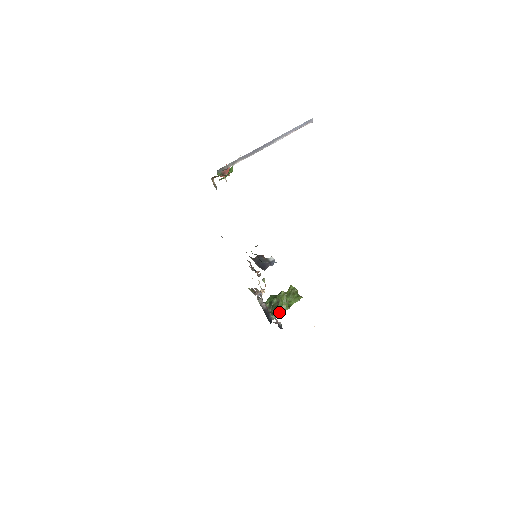
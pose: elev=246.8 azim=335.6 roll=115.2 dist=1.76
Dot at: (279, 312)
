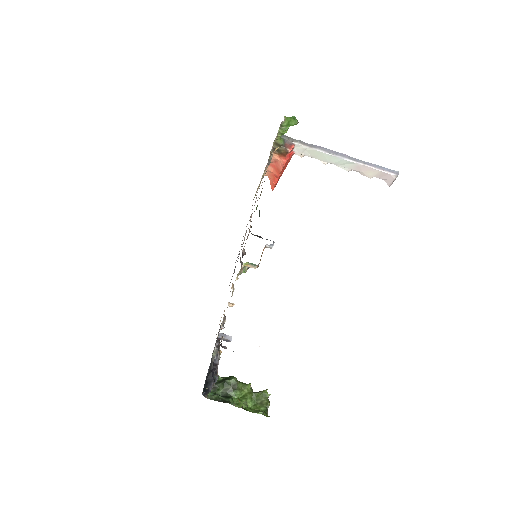
Dot at: (226, 399)
